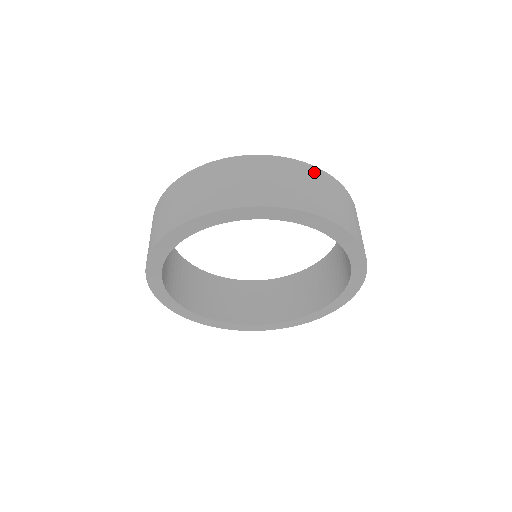
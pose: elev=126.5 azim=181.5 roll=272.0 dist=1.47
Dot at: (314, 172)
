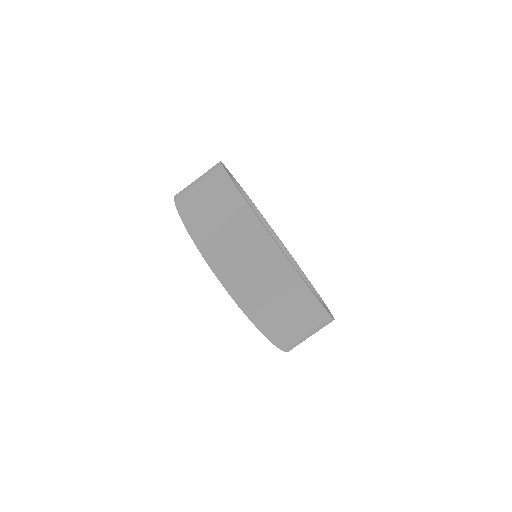
Dot at: (308, 302)
